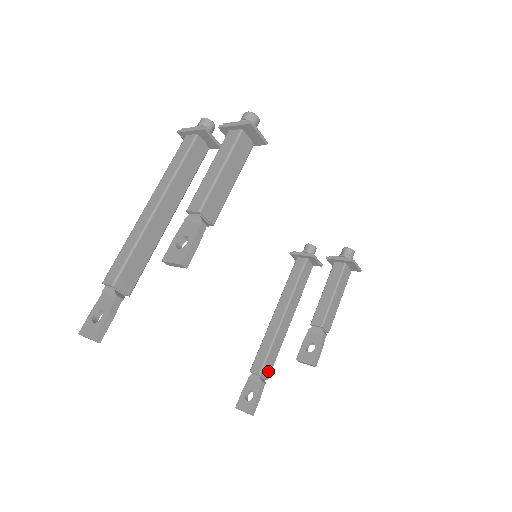
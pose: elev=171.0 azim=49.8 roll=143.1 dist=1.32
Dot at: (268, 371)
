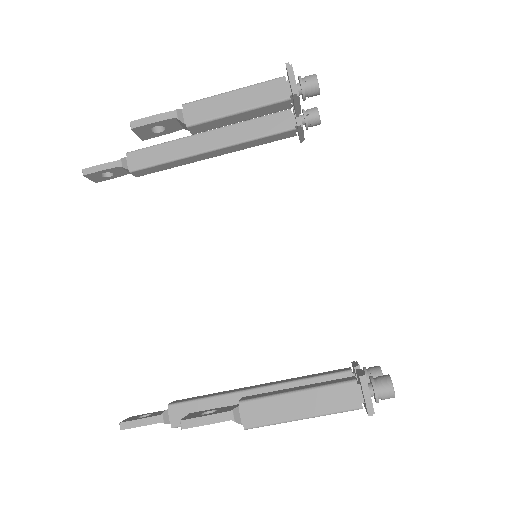
Dot at: (181, 418)
